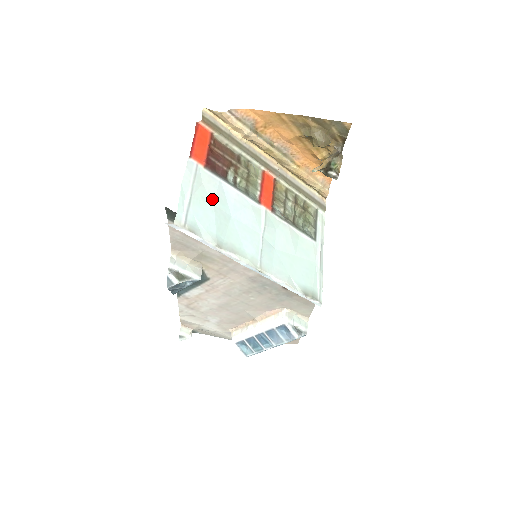
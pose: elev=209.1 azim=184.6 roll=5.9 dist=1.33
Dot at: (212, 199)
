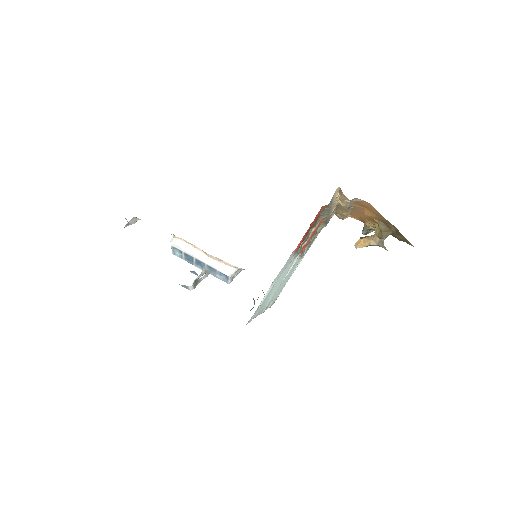
Dot at: occluded
